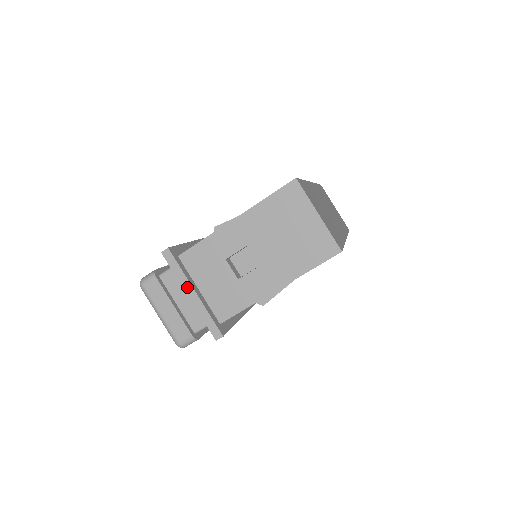
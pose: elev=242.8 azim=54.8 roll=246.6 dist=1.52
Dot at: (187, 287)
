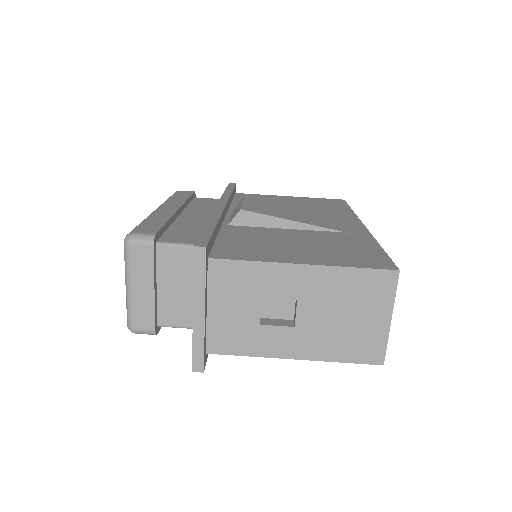
Dot at: (198, 302)
